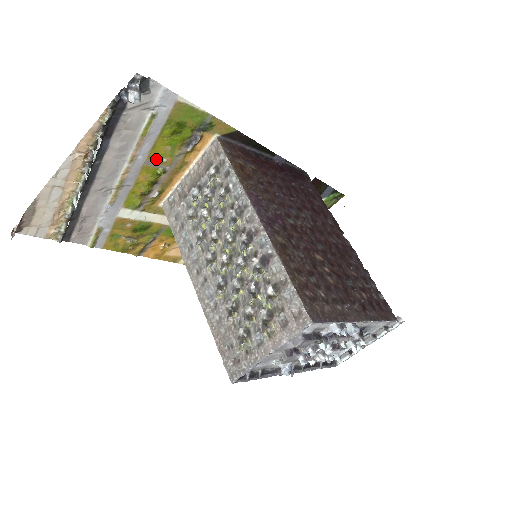
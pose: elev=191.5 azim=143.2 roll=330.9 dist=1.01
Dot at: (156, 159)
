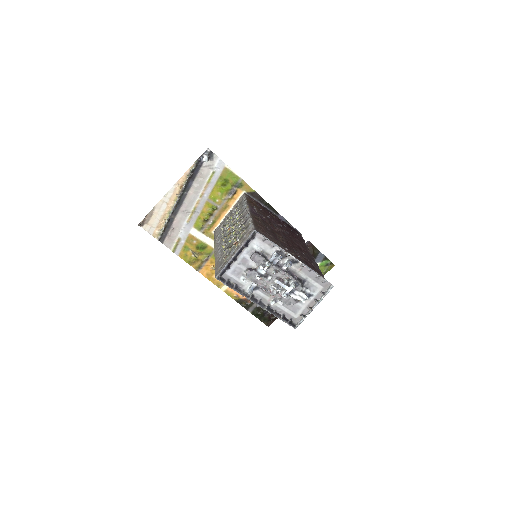
Dot at: (213, 199)
